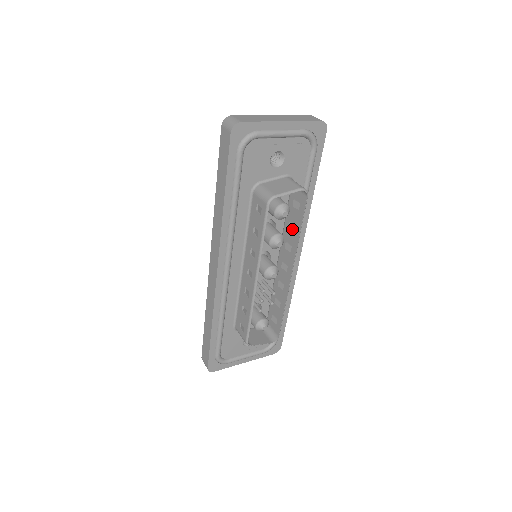
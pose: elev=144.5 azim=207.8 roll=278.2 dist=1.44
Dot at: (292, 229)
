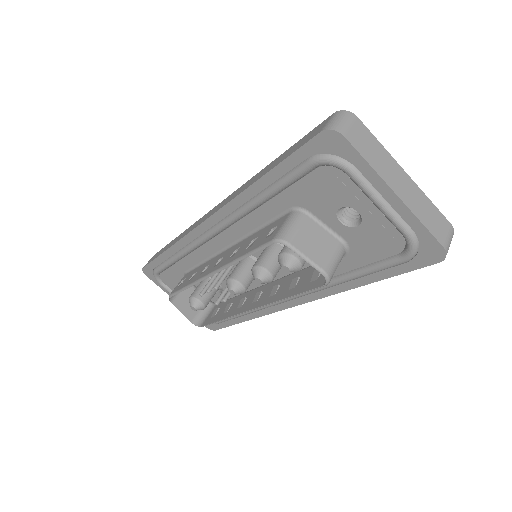
Dot at: (291, 285)
